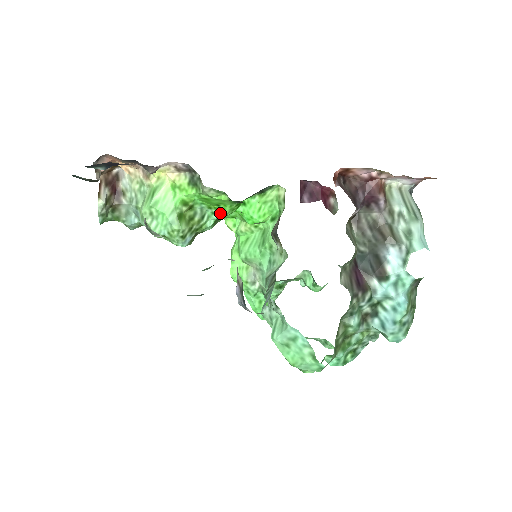
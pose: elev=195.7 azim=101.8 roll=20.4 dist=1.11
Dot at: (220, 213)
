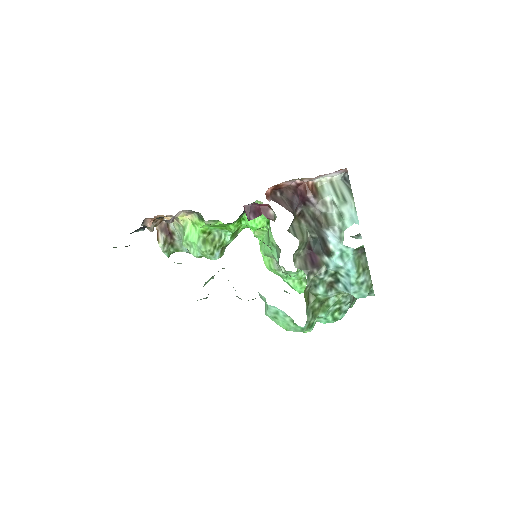
Dot at: (230, 231)
